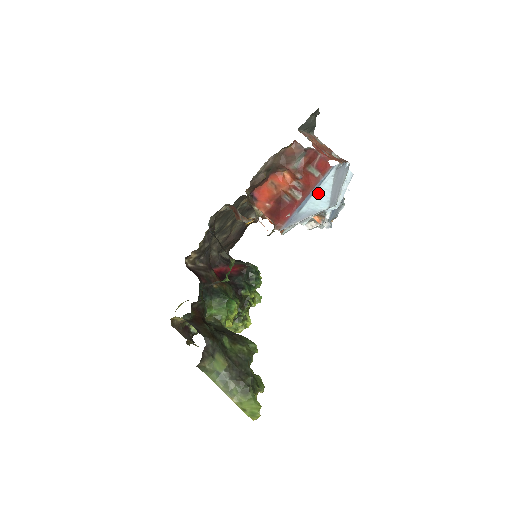
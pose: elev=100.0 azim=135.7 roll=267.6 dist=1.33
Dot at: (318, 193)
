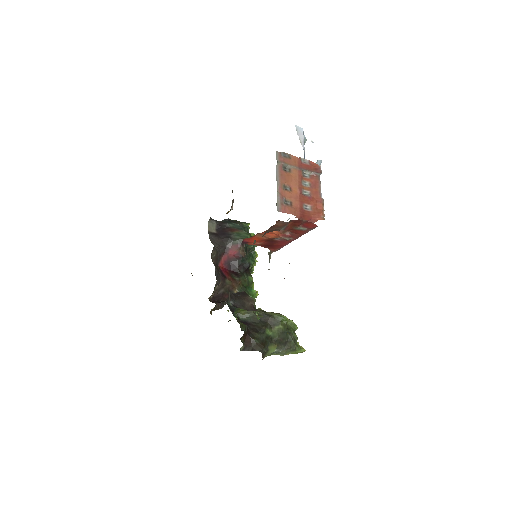
Dot at: occluded
